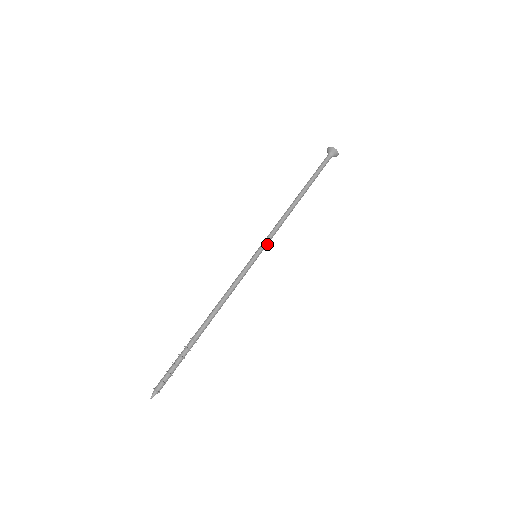
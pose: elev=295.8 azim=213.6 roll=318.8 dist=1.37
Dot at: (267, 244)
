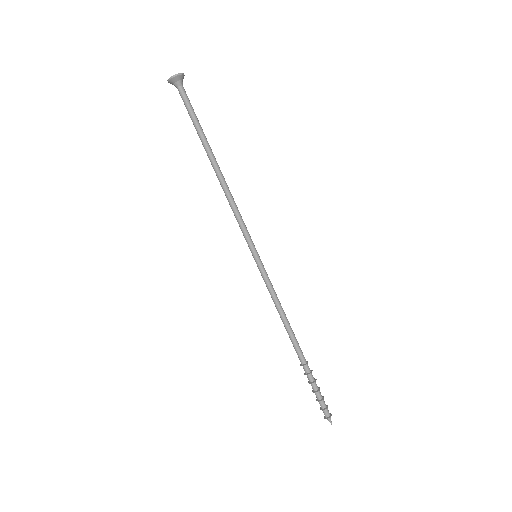
Dot at: (249, 236)
